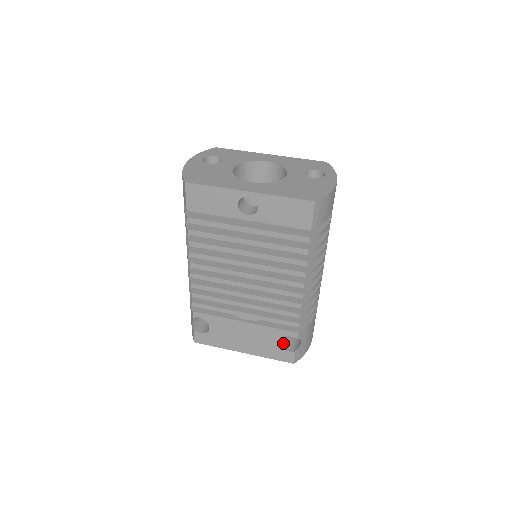
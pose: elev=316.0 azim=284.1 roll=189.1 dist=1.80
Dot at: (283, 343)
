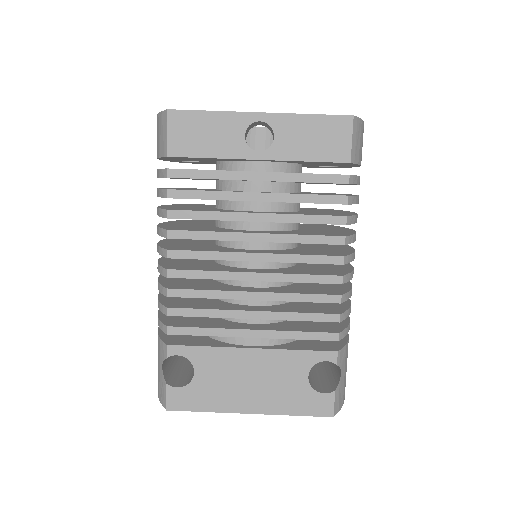
Dot at: (312, 384)
